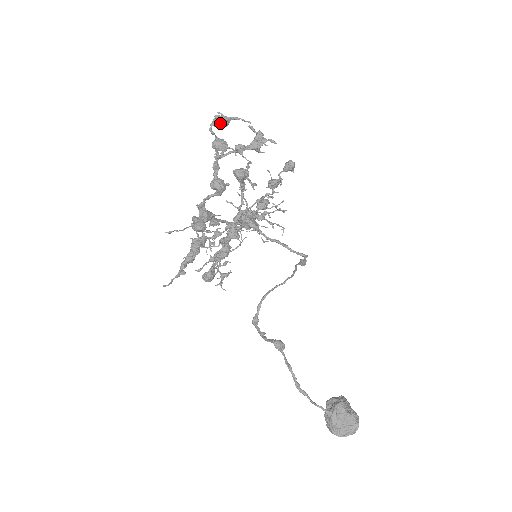
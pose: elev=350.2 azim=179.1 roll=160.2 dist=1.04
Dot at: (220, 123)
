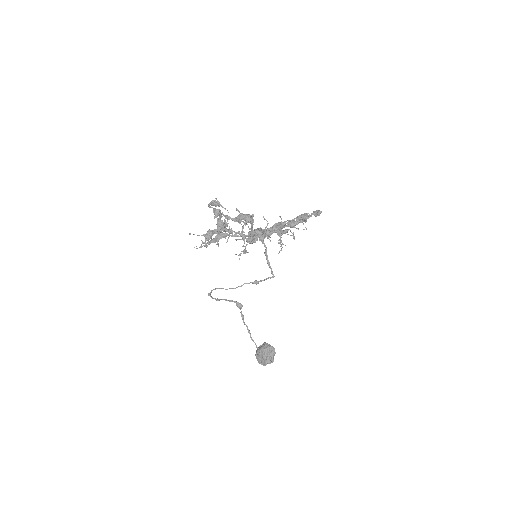
Dot at: (213, 205)
